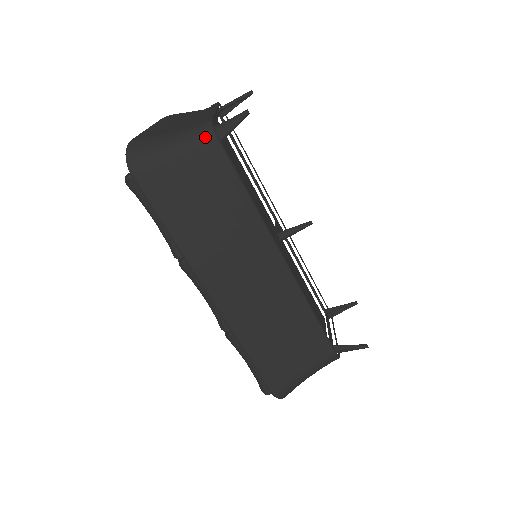
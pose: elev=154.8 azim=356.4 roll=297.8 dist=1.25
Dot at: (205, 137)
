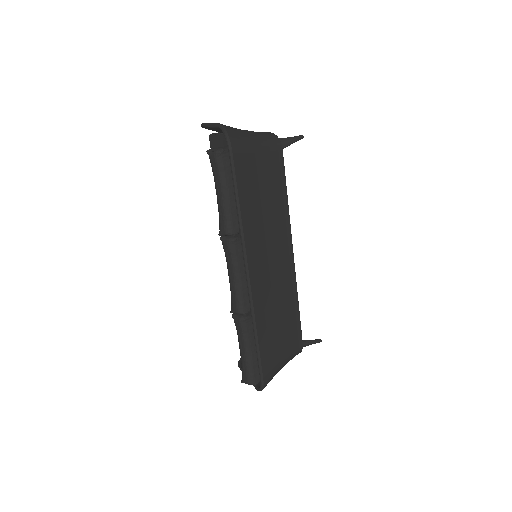
Dot at: (275, 142)
